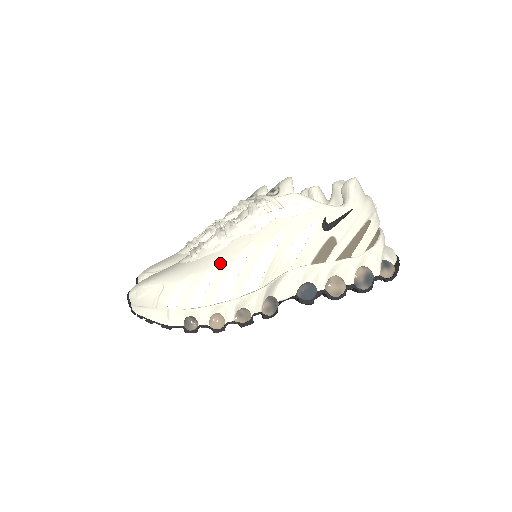
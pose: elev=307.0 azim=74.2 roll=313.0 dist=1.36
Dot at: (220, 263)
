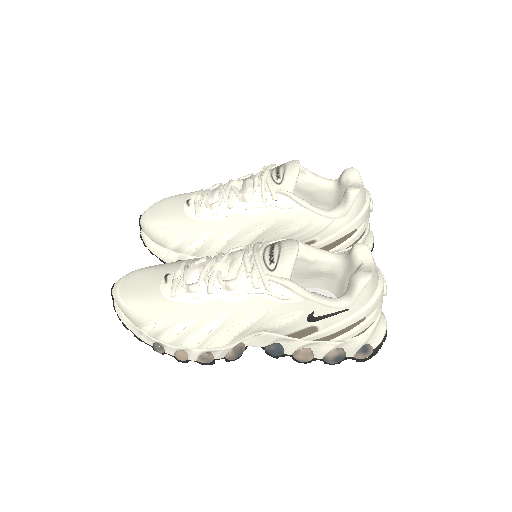
Dot at: (192, 320)
